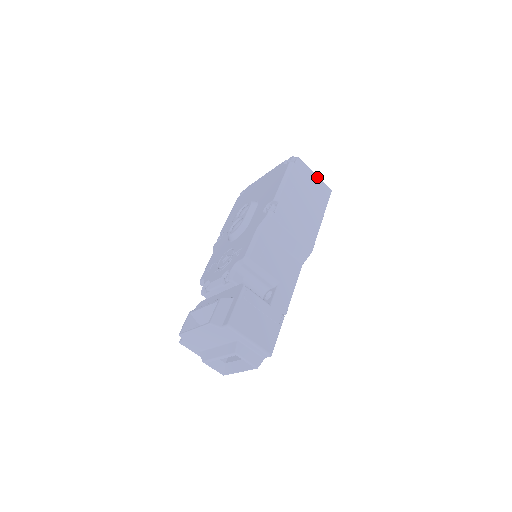
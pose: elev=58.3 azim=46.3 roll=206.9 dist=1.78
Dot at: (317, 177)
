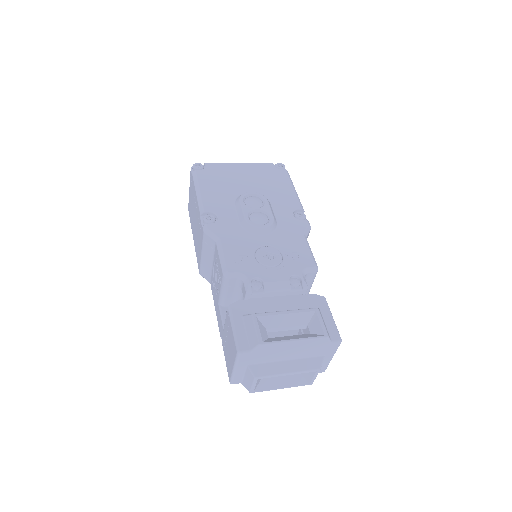
Dot at: occluded
